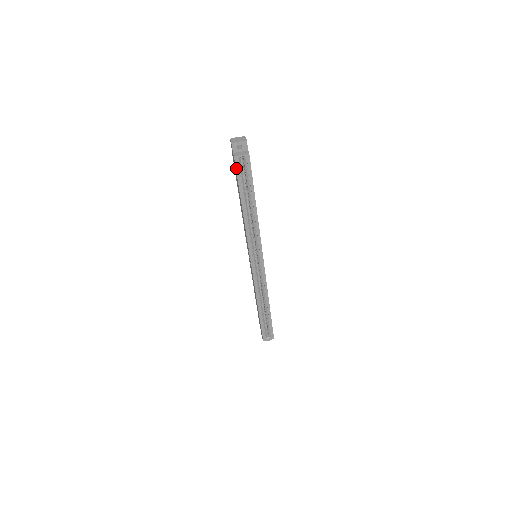
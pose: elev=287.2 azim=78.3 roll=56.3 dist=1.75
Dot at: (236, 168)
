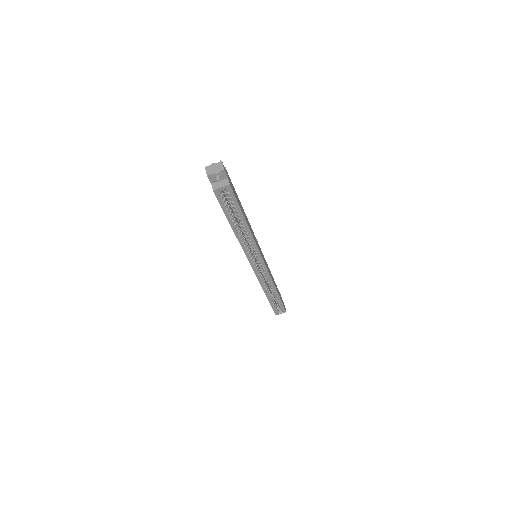
Dot at: (218, 199)
